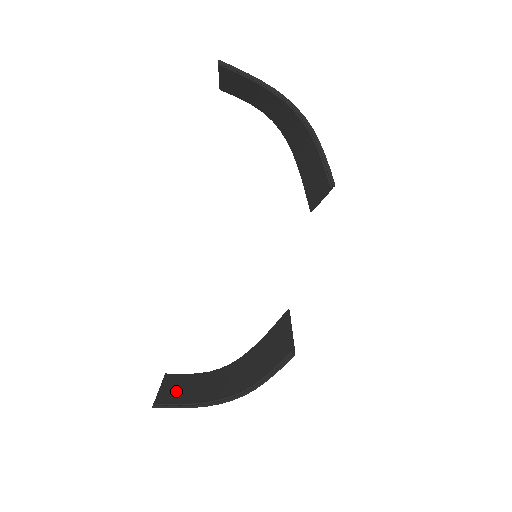
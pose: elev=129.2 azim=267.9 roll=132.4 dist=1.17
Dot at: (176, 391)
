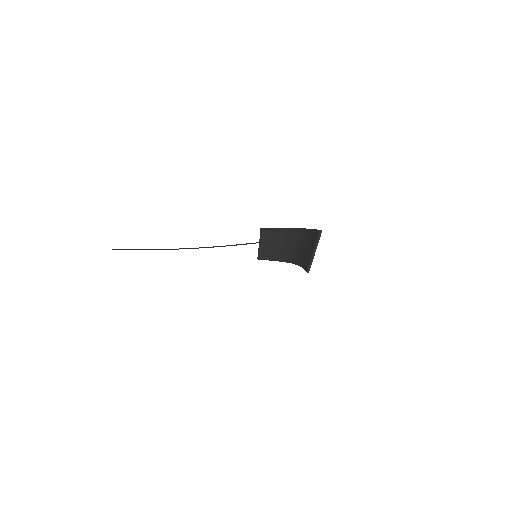
Dot at: occluded
